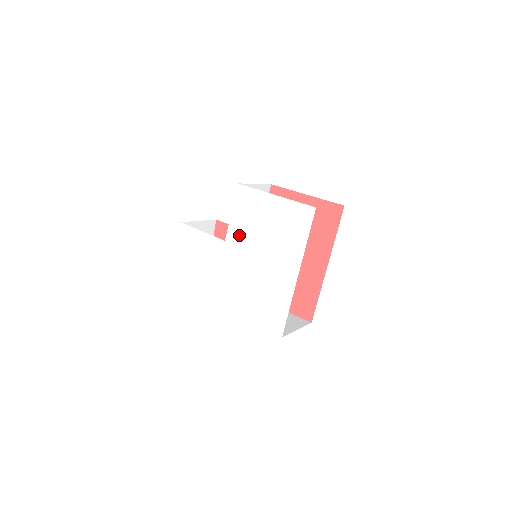
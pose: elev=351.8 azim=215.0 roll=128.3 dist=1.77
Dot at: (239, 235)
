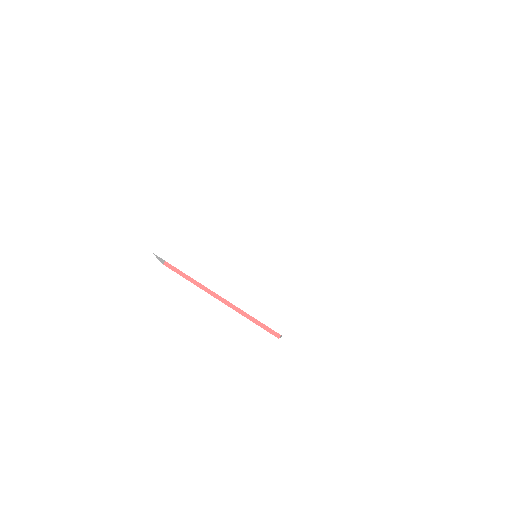
Dot at: (265, 227)
